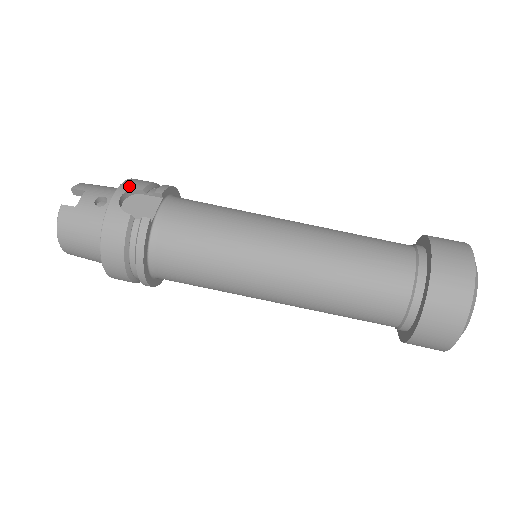
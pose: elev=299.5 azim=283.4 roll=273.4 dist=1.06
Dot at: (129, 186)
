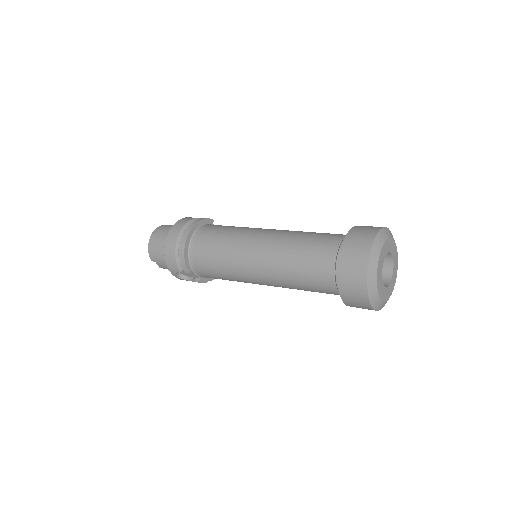
Dot at: occluded
